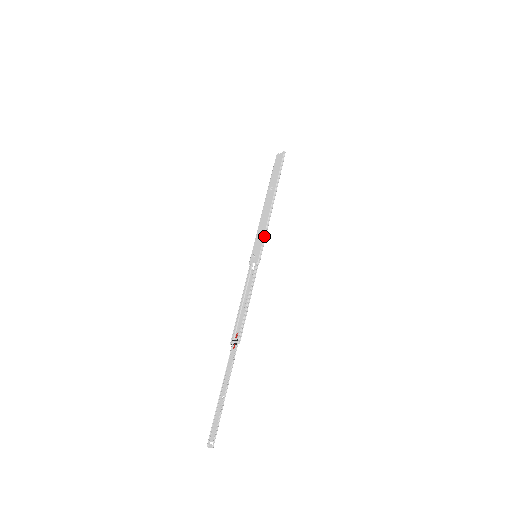
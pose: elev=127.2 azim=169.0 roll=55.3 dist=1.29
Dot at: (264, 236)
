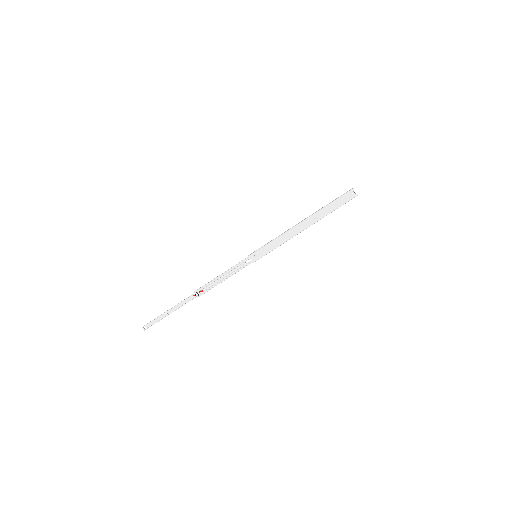
Dot at: occluded
